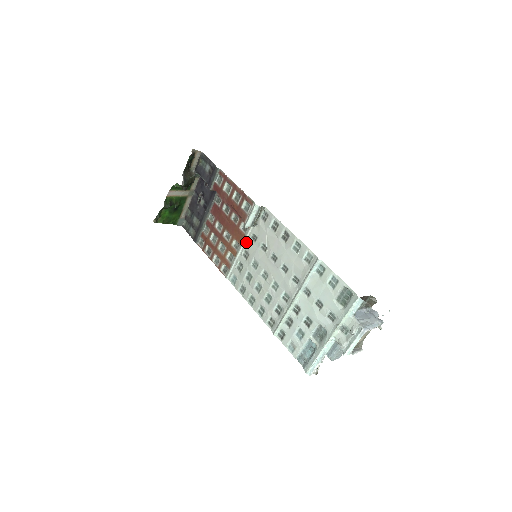
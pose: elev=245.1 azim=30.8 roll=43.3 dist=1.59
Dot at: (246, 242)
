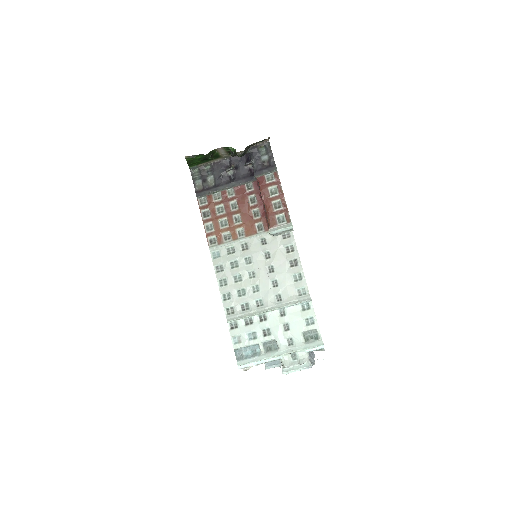
Dot at: (253, 238)
